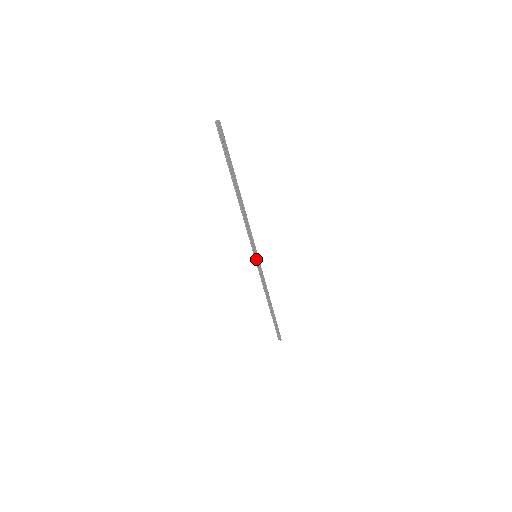
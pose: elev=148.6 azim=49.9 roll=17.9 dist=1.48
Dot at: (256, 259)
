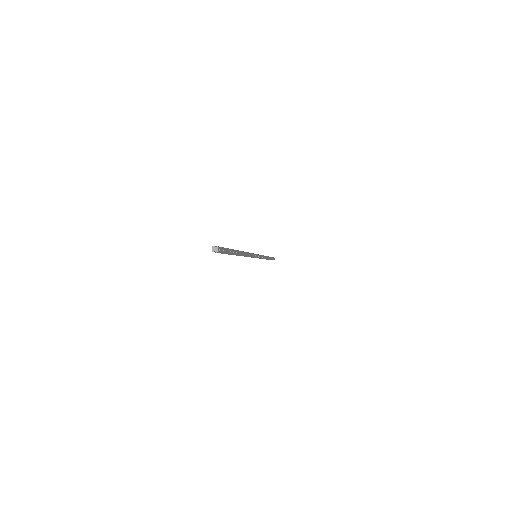
Dot at: occluded
